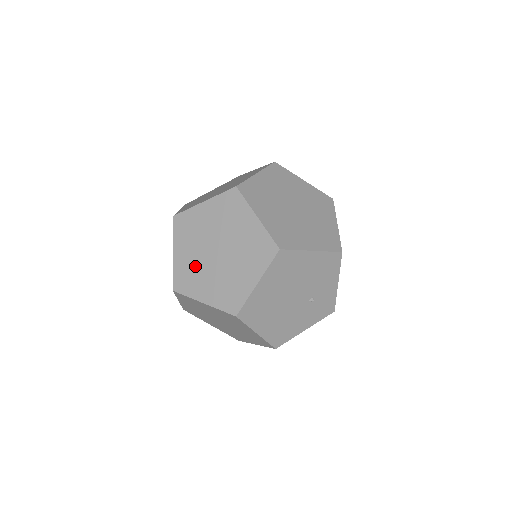
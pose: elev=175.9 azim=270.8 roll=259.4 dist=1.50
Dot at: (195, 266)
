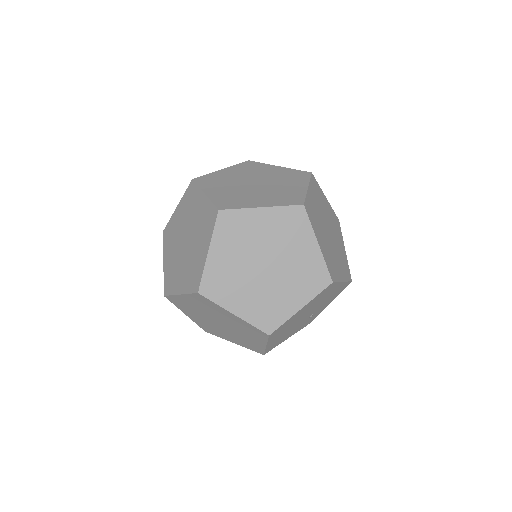
Dot at: (234, 274)
